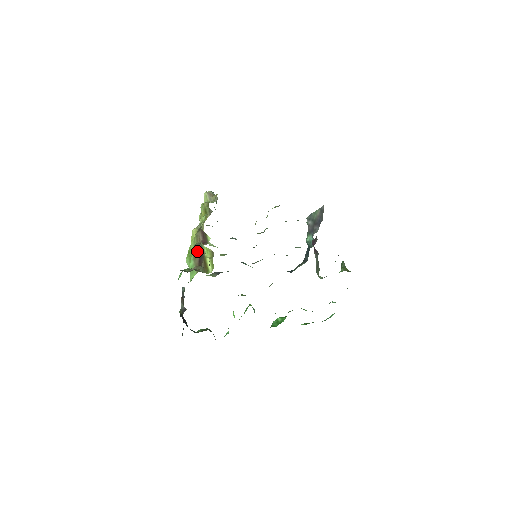
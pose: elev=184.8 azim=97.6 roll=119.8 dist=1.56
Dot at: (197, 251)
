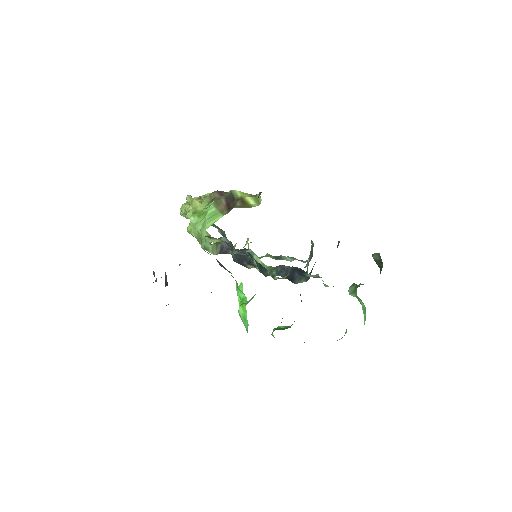
Dot at: (222, 198)
